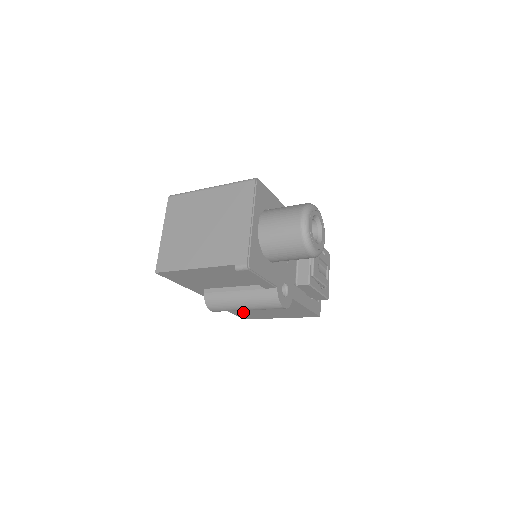
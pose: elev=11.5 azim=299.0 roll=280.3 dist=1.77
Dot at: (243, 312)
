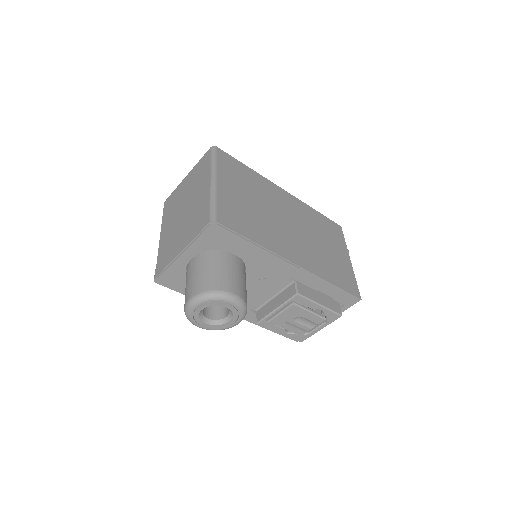
Dot at: occluded
